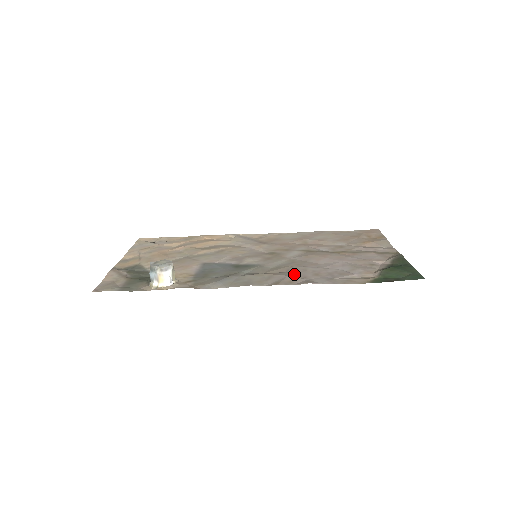
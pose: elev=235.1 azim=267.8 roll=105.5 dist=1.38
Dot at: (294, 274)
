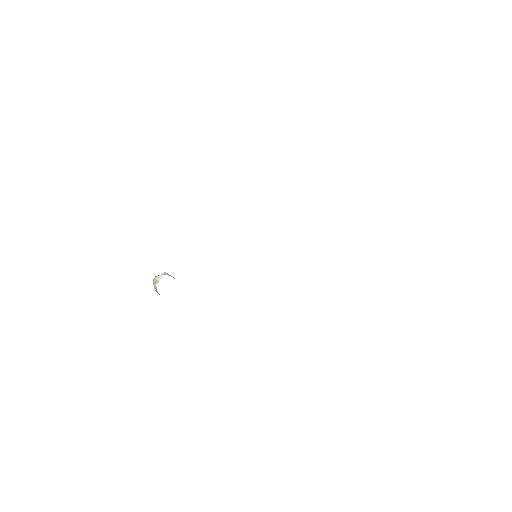
Dot at: occluded
